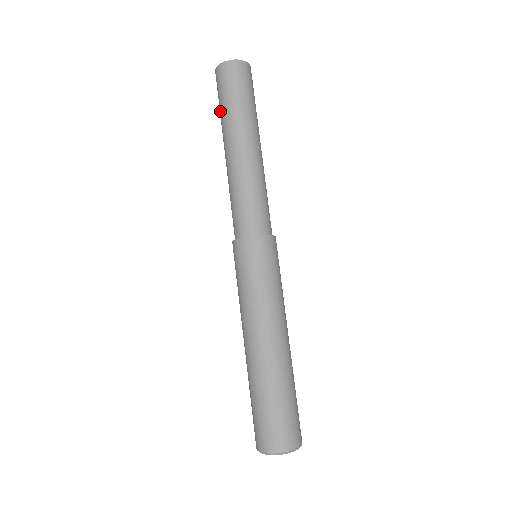
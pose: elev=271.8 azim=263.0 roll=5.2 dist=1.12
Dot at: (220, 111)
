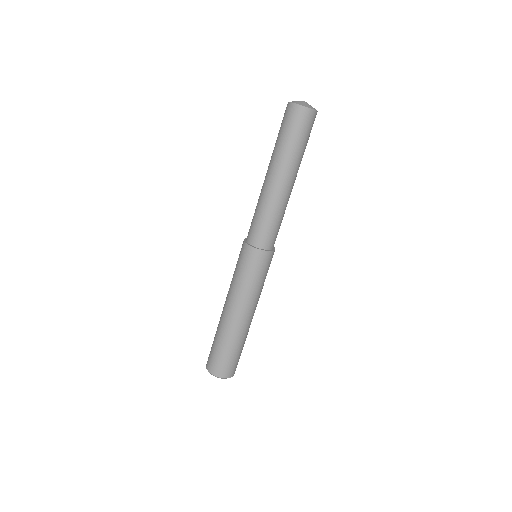
Dot at: (278, 140)
